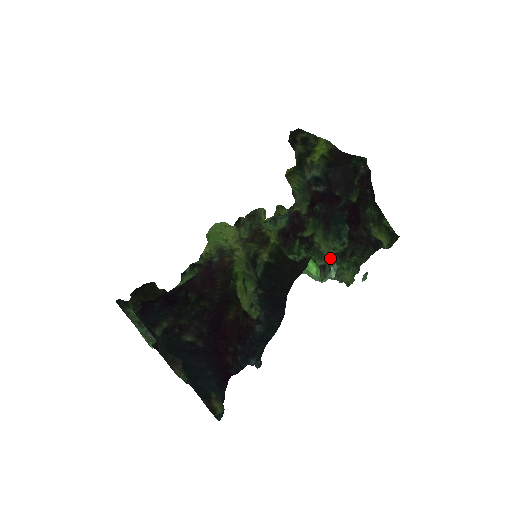
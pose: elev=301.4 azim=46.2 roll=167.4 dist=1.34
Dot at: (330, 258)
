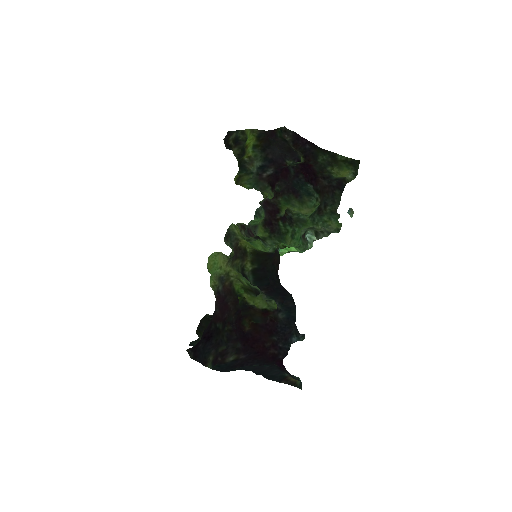
Dot at: (312, 219)
